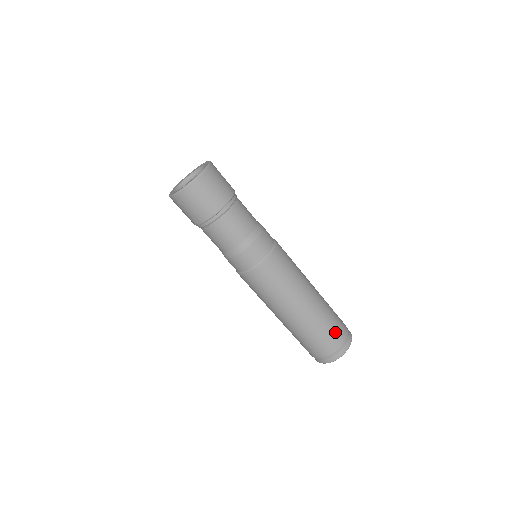
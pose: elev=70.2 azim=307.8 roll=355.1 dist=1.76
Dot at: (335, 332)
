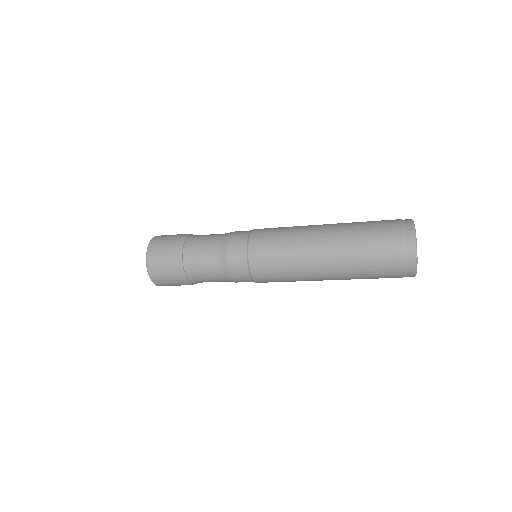
Dot at: (380, 225)
